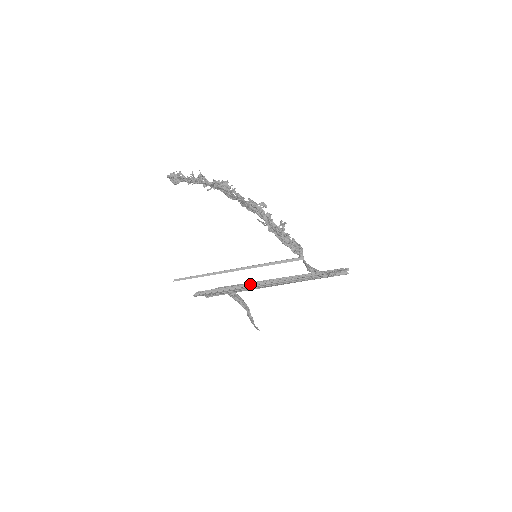
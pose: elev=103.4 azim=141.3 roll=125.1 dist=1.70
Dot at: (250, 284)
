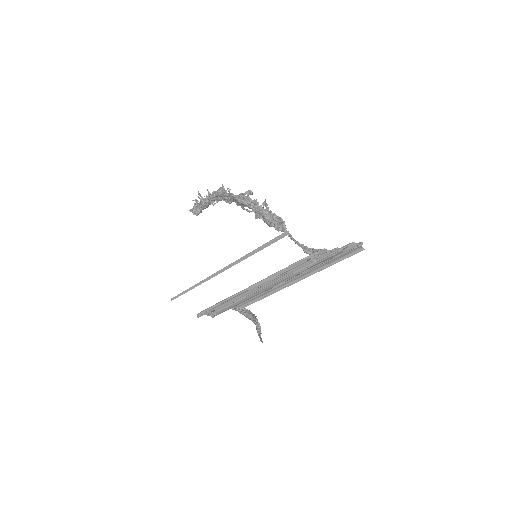
Dot at: occluded
